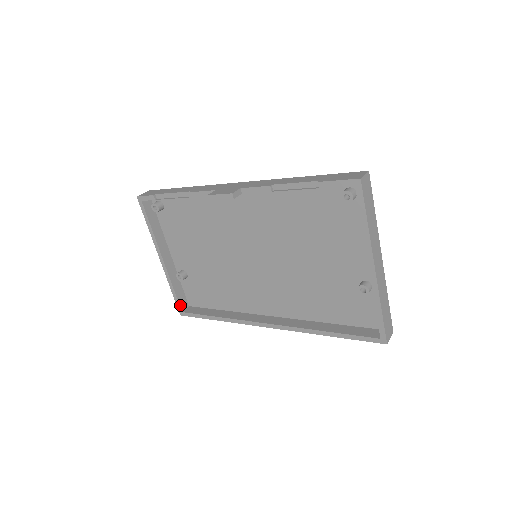
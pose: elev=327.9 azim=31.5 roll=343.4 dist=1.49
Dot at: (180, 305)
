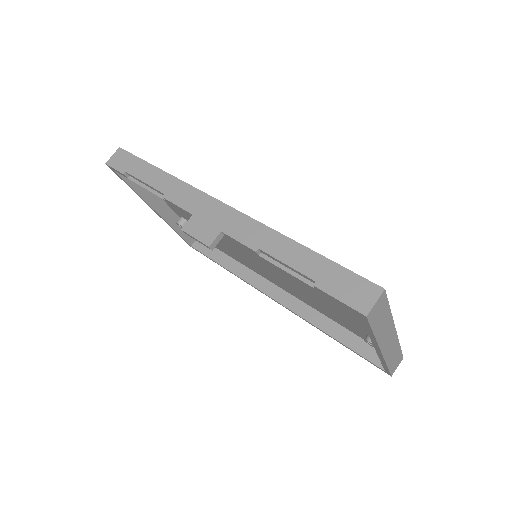
Dot at: (187, 241)
